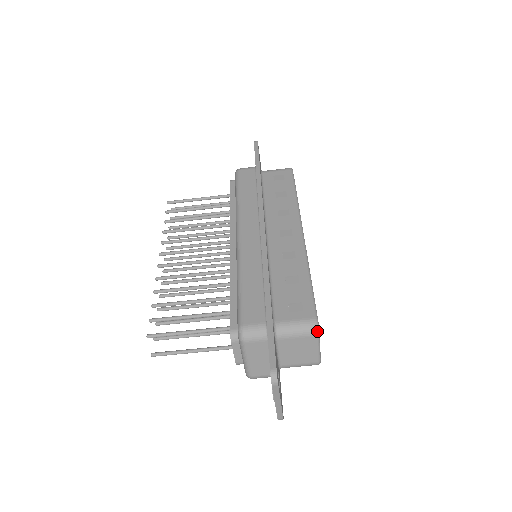
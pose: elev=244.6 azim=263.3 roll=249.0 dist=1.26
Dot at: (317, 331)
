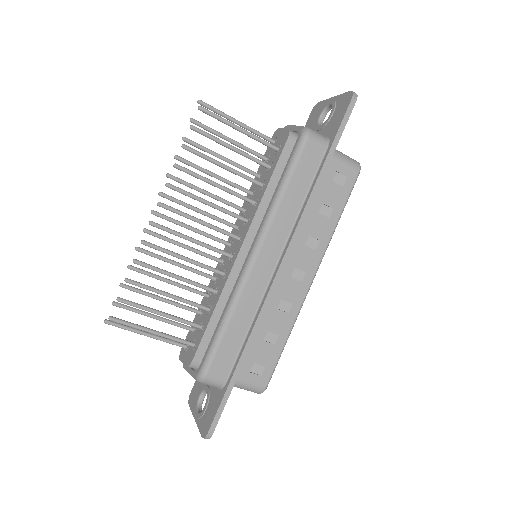
Dot at: (260, 393)
